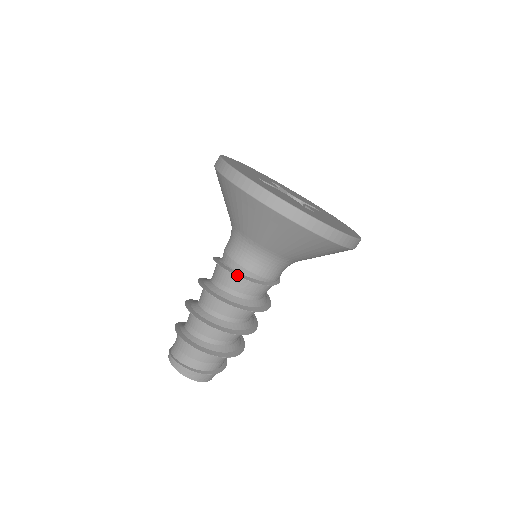
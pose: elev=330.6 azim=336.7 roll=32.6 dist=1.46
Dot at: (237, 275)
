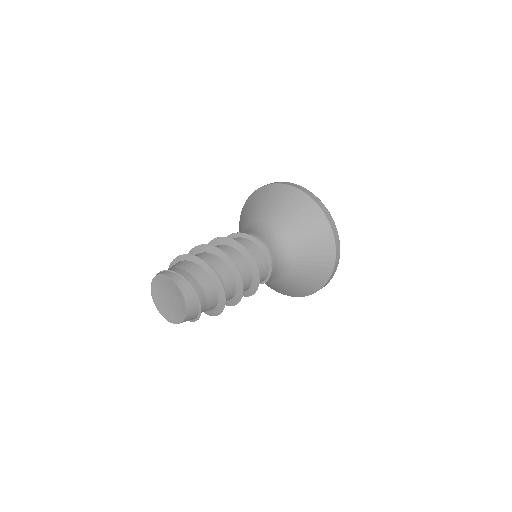
Dot at: occluded
